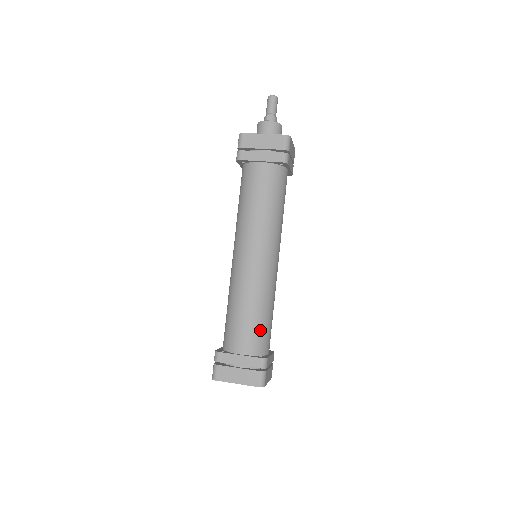
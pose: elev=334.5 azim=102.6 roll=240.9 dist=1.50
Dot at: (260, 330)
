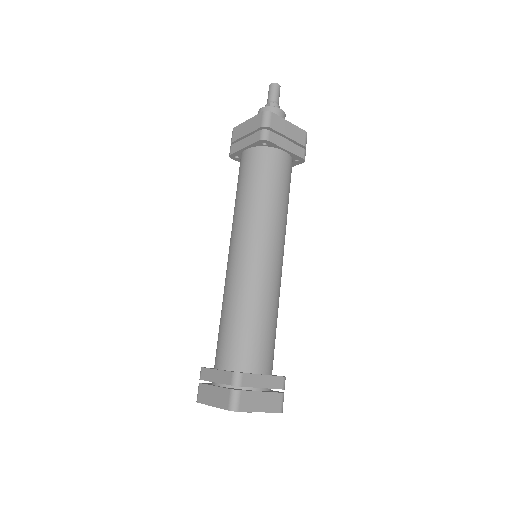
Dot at: (241, 339)
